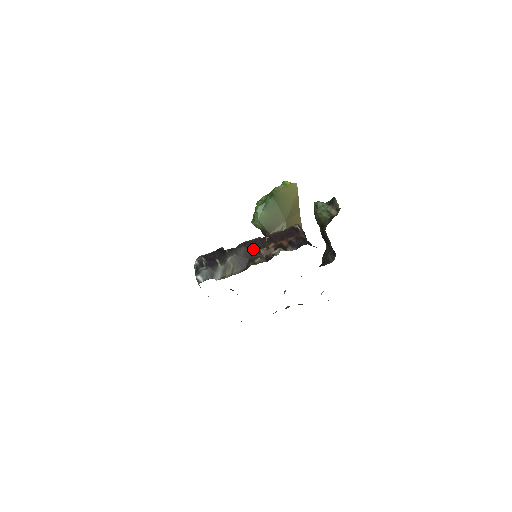
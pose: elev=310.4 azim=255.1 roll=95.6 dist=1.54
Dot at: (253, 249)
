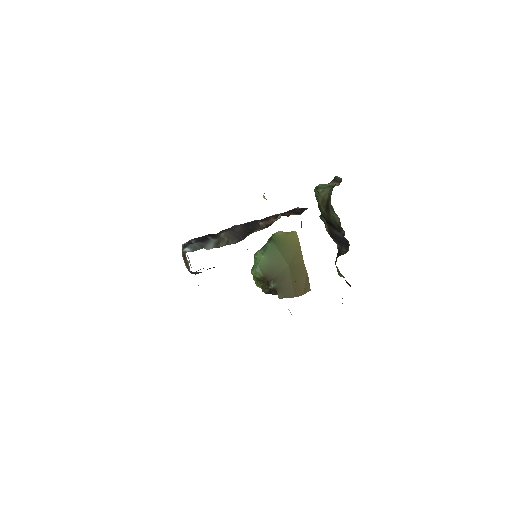
Dot at: (251, 225)
